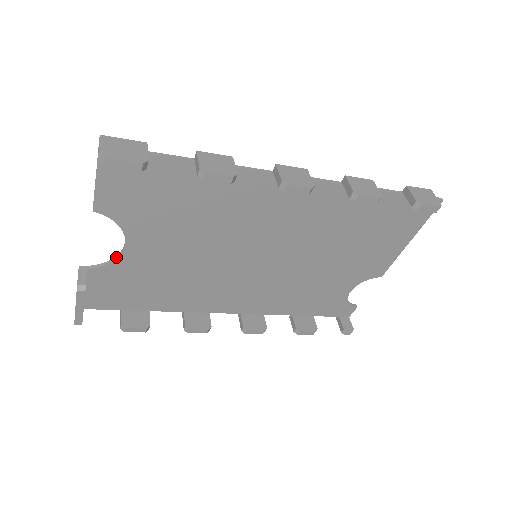
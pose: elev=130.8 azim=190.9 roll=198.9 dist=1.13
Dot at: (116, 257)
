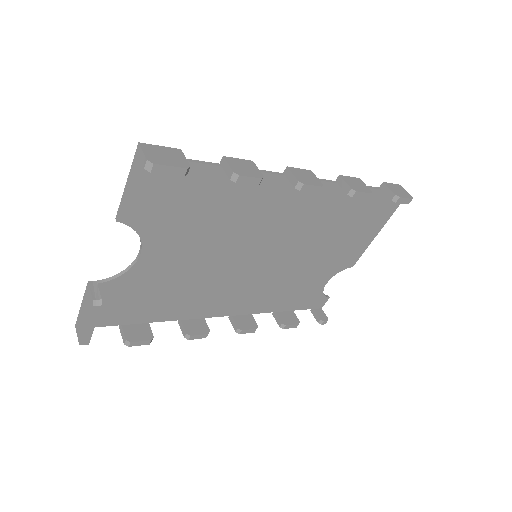
Dot at: (128, 268)
